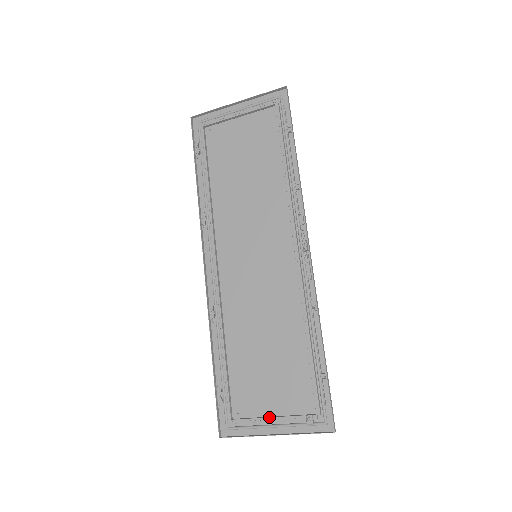
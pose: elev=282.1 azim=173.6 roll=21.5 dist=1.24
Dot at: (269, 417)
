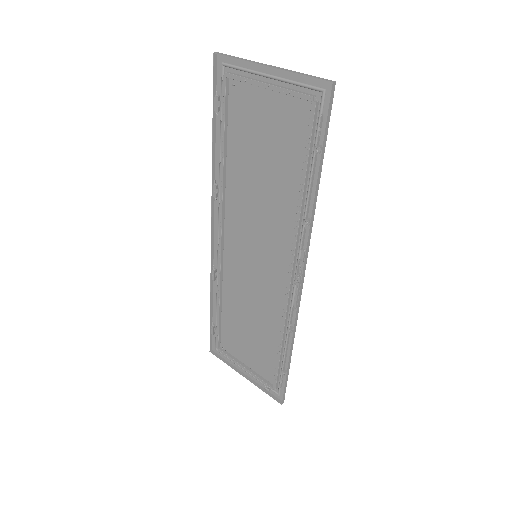
Dot at: (242, 366)
